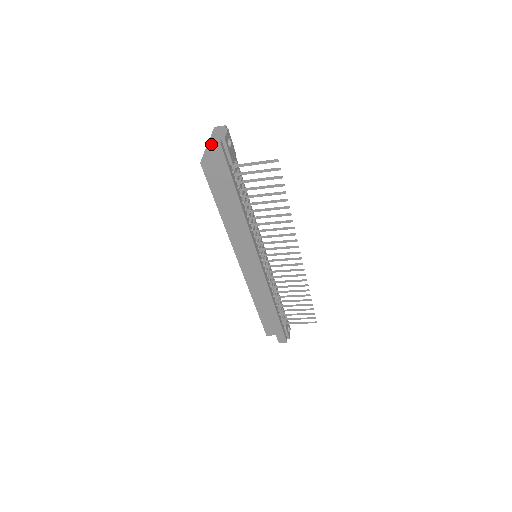
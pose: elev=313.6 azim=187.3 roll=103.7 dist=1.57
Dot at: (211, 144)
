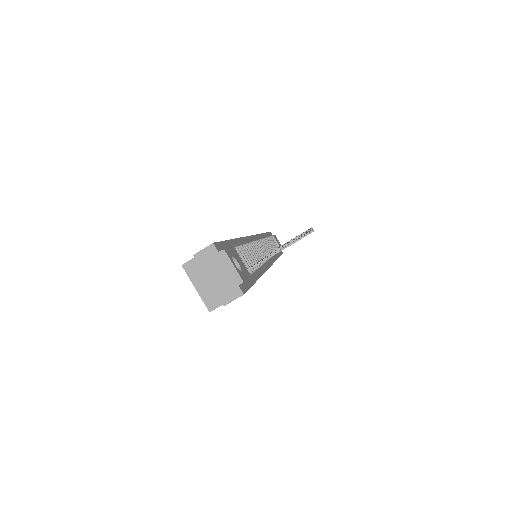
Dot at: occluded
